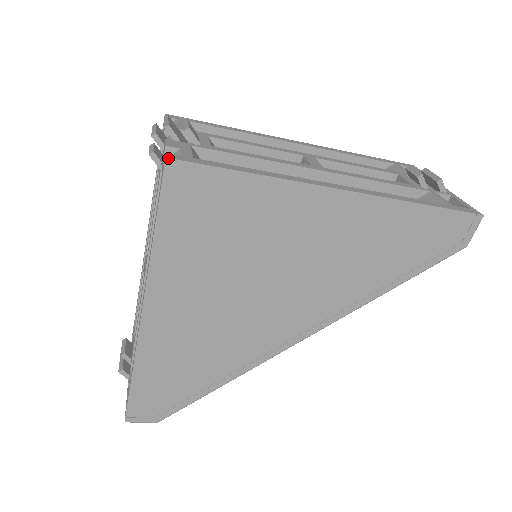
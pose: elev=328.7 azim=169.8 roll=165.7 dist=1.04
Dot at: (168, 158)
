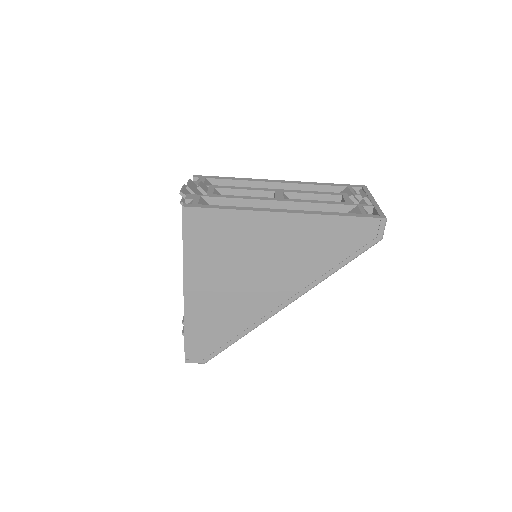
Dot at: (183, 206)
